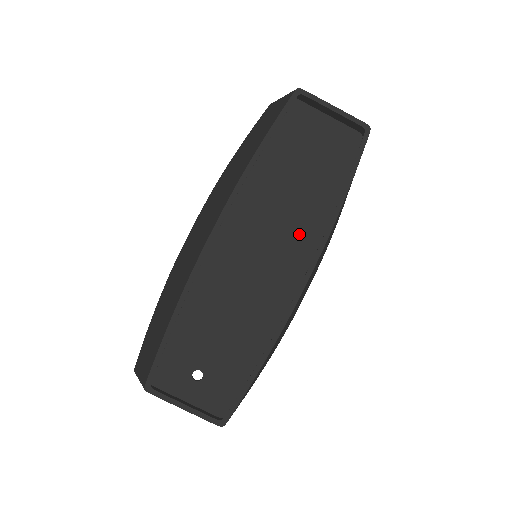
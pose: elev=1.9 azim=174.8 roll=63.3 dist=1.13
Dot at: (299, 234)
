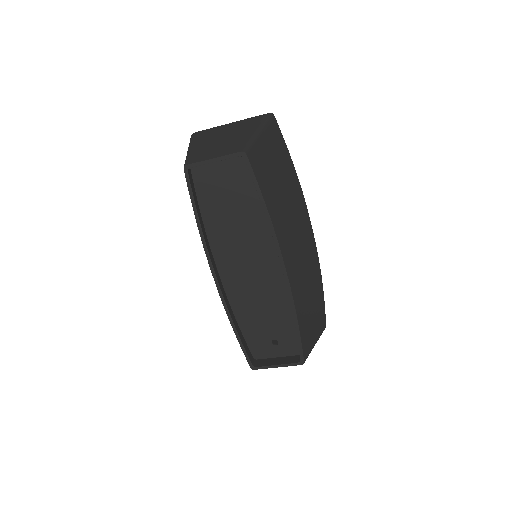
Dot at: (263, 238)
